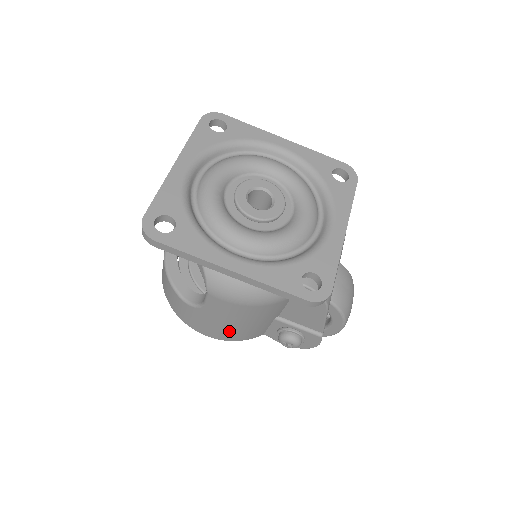
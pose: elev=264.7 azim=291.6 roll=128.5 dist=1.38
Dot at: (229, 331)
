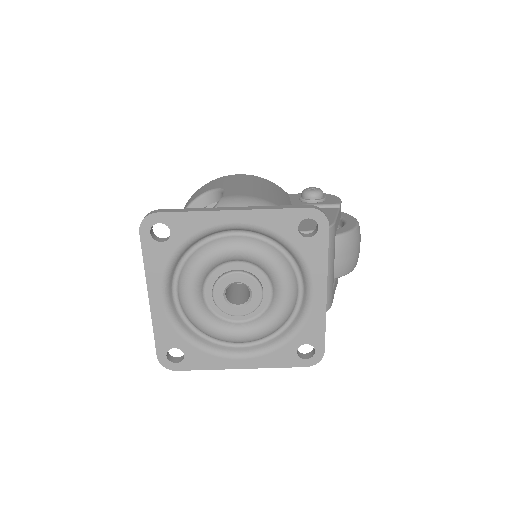
Dot at: occluded
